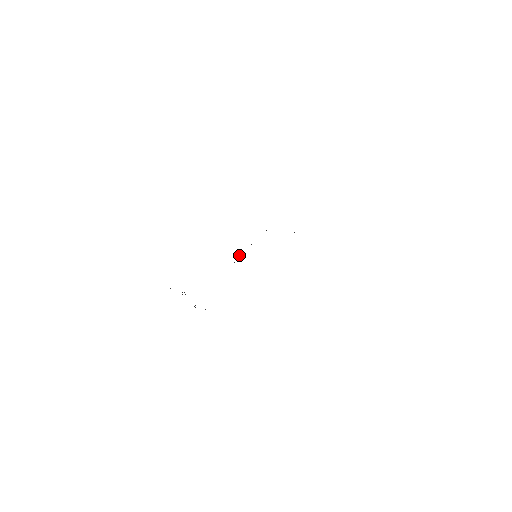
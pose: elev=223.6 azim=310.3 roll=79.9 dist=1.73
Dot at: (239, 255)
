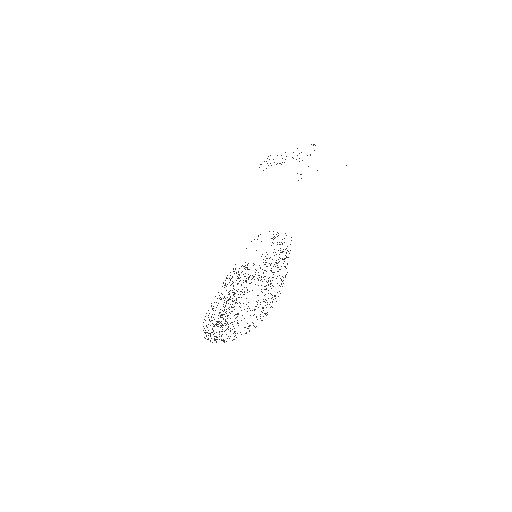
Dot at: occluded
